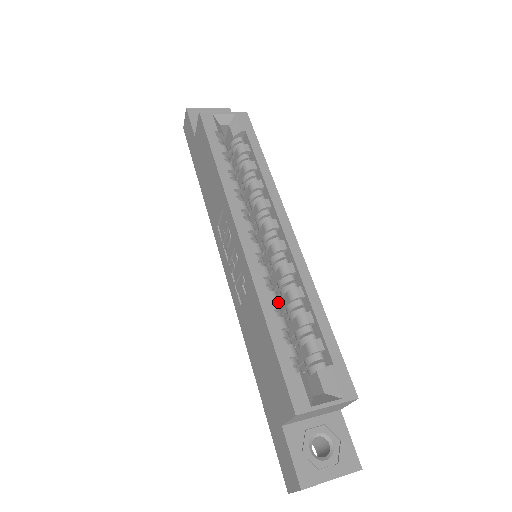
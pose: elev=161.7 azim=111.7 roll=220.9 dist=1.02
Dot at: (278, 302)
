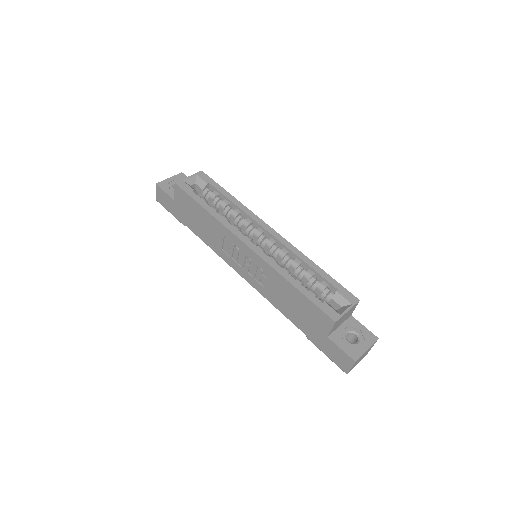
Dot at: (290, 272)
